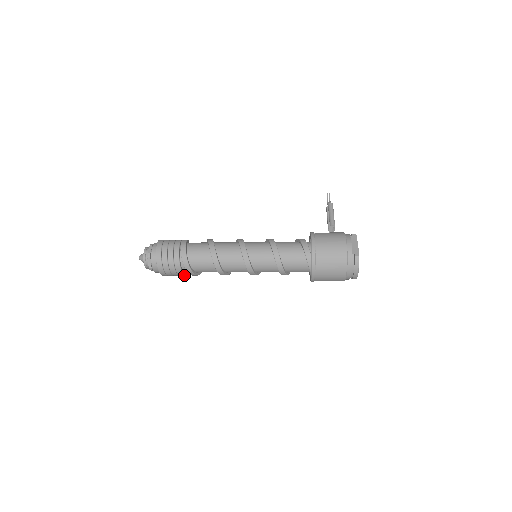
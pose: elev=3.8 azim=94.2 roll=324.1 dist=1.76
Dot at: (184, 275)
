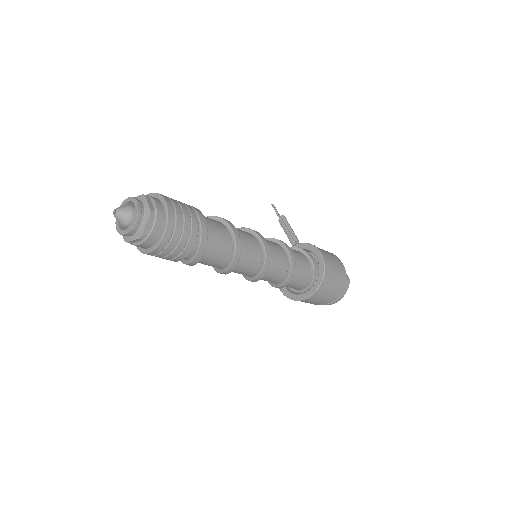
Dot at: (177, 261)
